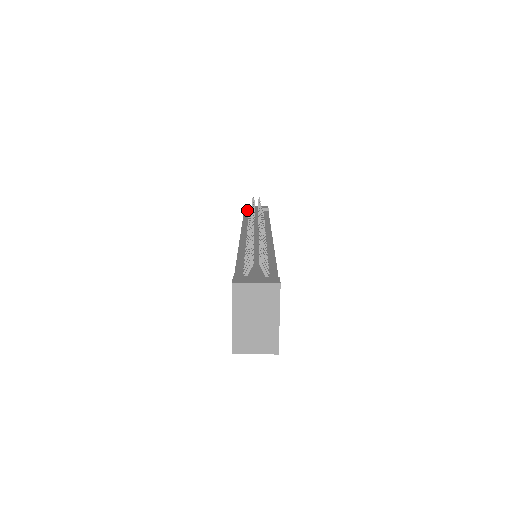
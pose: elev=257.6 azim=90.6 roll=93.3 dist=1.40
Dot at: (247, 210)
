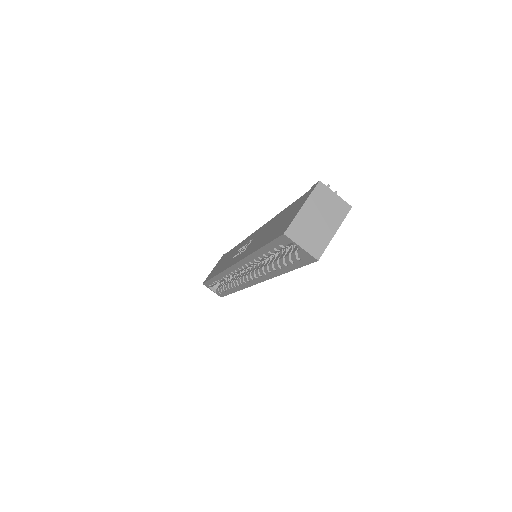
Dot at: occluded
